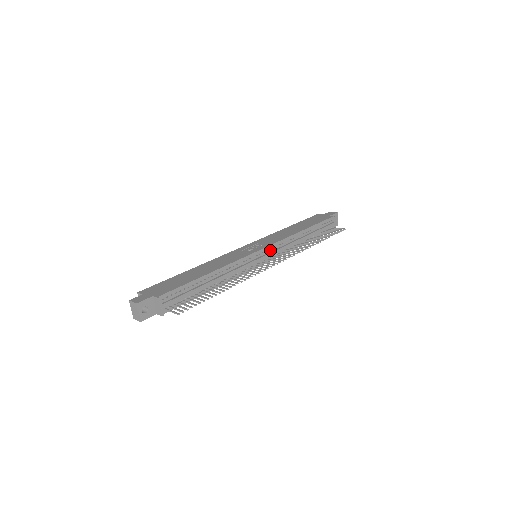
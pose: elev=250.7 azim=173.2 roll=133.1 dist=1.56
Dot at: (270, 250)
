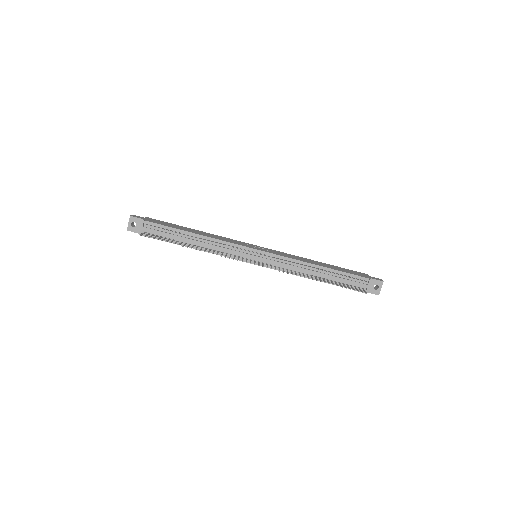
Dot at: (267, 257)
